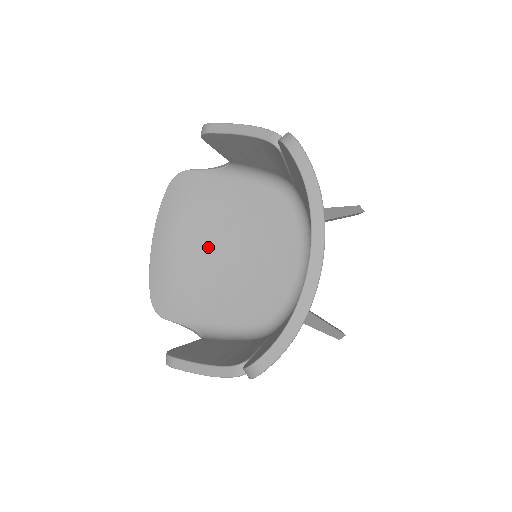
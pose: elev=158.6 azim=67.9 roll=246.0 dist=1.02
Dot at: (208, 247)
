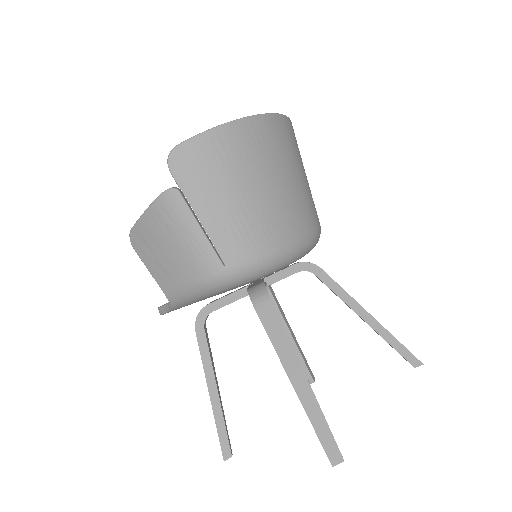
Dot at: occluded
